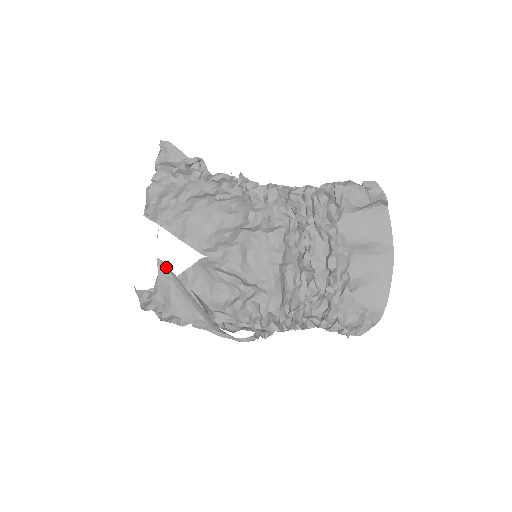
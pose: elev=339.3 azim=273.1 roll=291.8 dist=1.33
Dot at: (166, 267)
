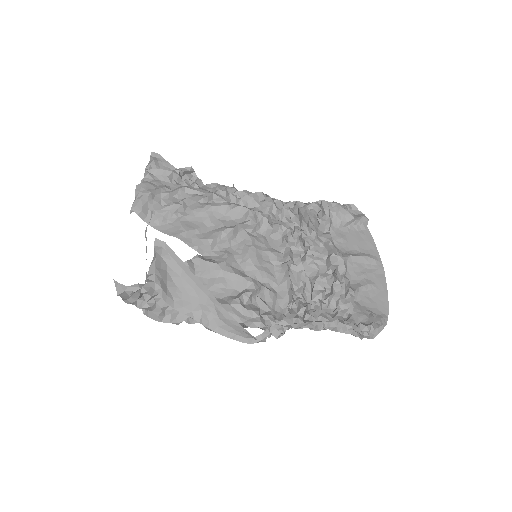
Dot at: (165, 248)
